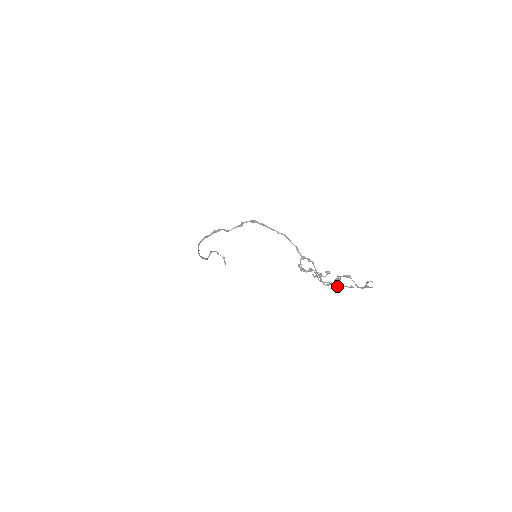
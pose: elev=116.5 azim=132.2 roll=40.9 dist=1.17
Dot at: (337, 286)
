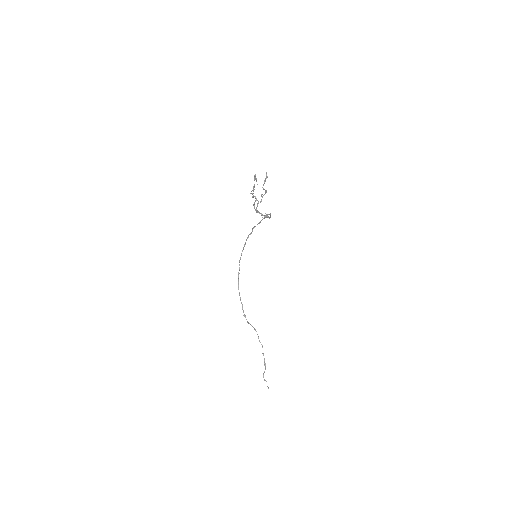
Dot at: (257, 200)
